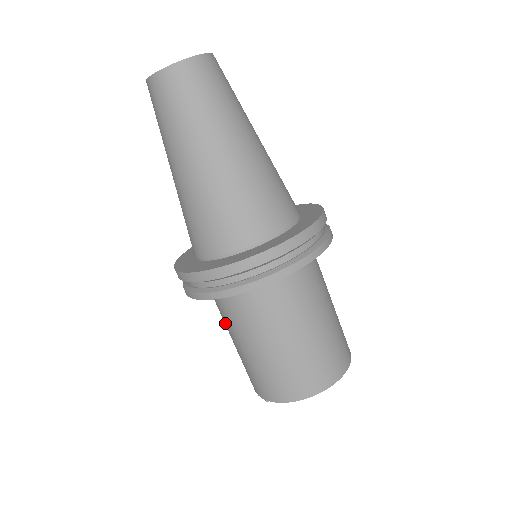
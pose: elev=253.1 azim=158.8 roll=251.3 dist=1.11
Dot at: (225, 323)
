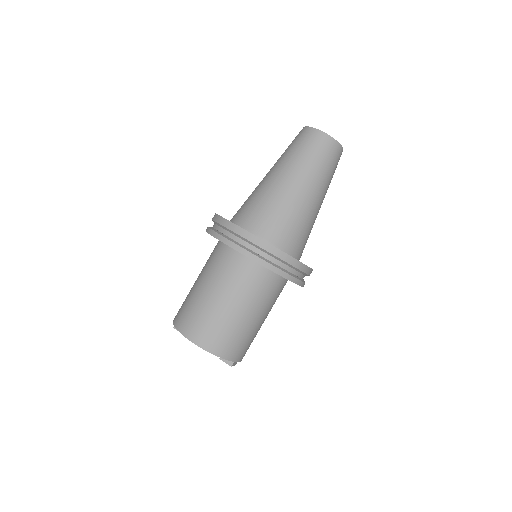
Dot at: occluded
